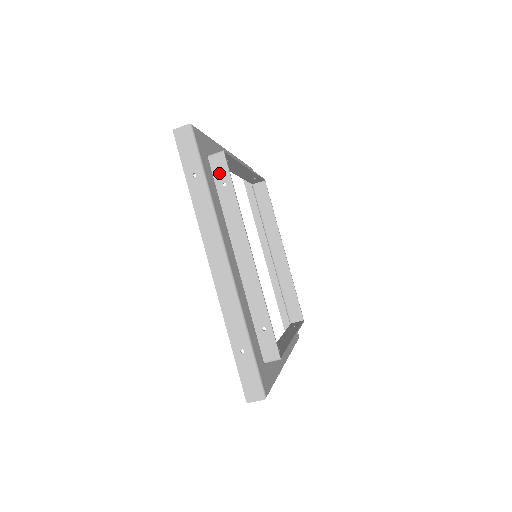
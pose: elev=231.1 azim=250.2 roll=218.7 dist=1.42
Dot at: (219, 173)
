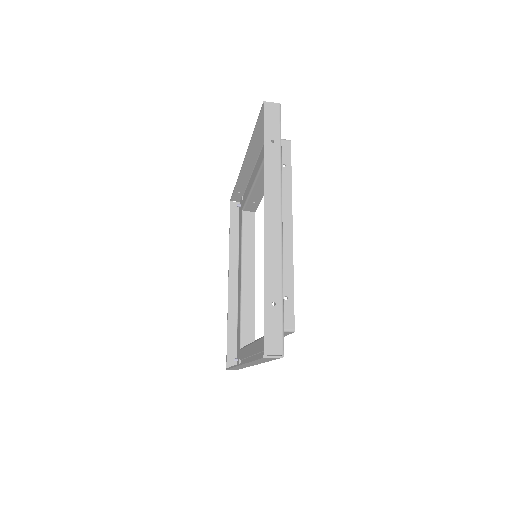
Dot at: (282, 155)
